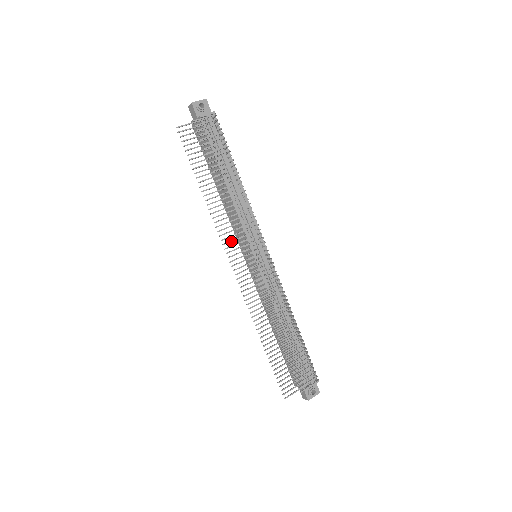
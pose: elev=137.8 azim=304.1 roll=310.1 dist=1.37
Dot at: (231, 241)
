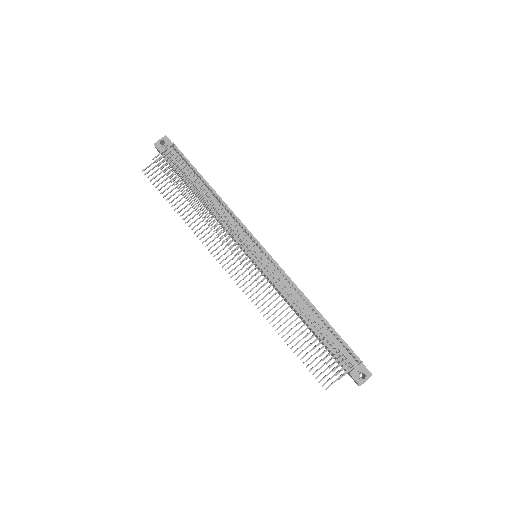
Dot at: occluded
